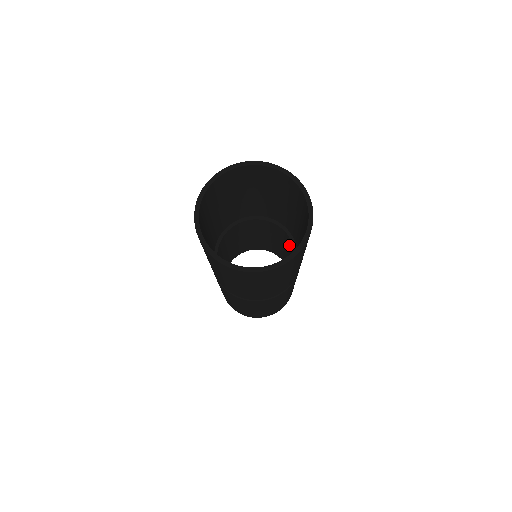
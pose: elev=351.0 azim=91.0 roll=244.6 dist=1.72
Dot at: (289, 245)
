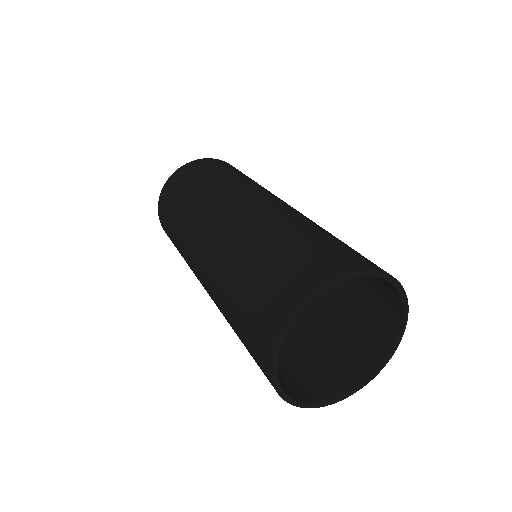
Dot at: occluded
